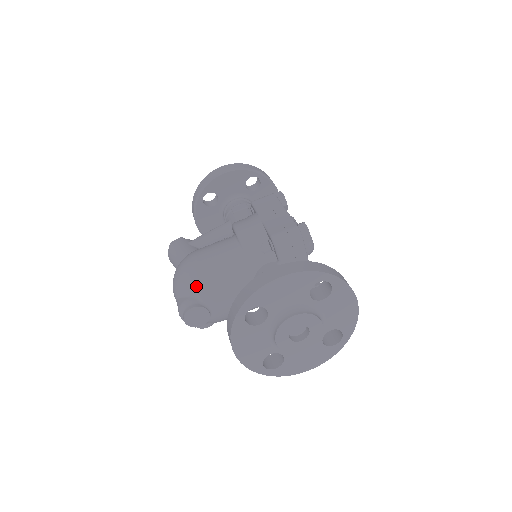
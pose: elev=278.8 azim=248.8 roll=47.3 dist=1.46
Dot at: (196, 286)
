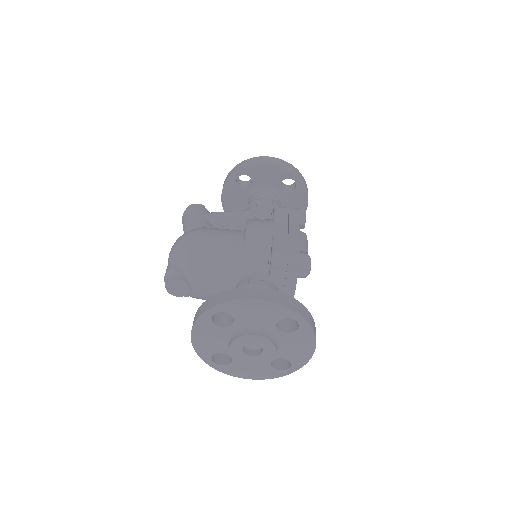
Dot at: (189, 262)
